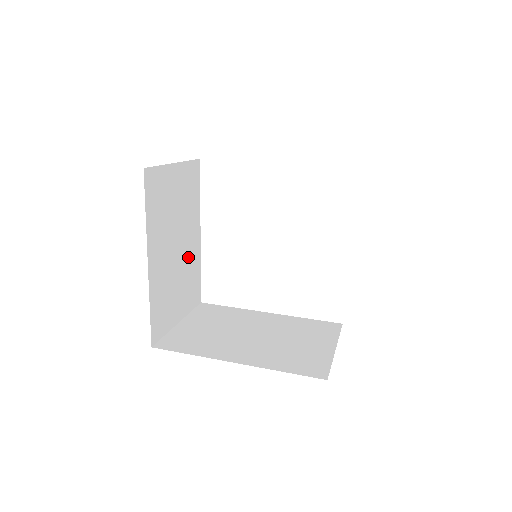
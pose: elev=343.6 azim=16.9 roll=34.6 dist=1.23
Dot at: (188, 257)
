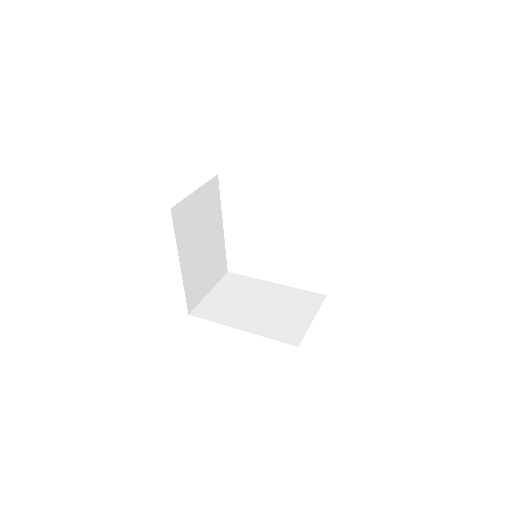
Dot at: (213, 247)
